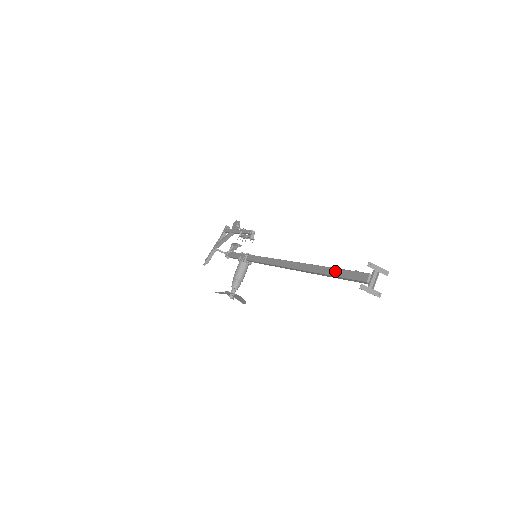
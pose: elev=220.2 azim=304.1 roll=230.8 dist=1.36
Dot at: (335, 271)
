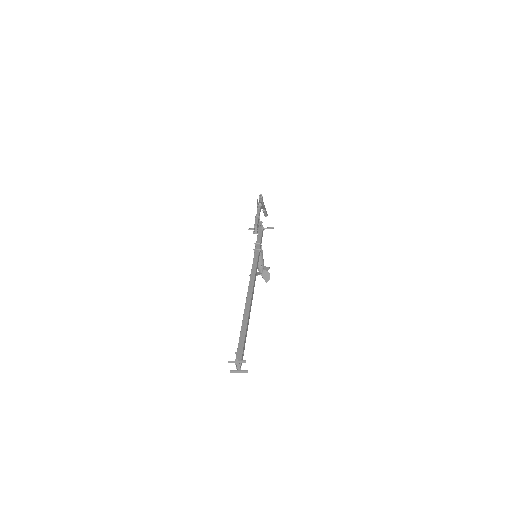
Dot at: (240, 337)
